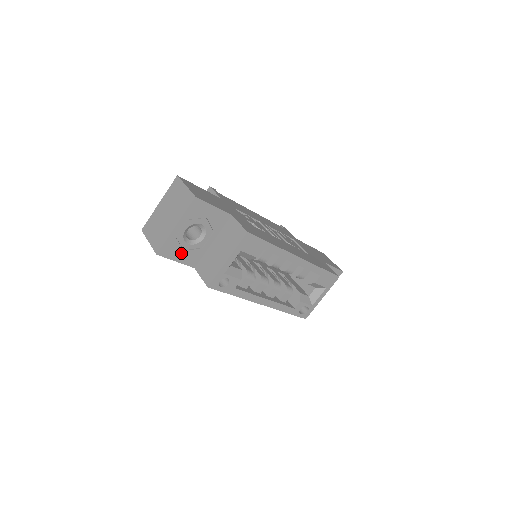
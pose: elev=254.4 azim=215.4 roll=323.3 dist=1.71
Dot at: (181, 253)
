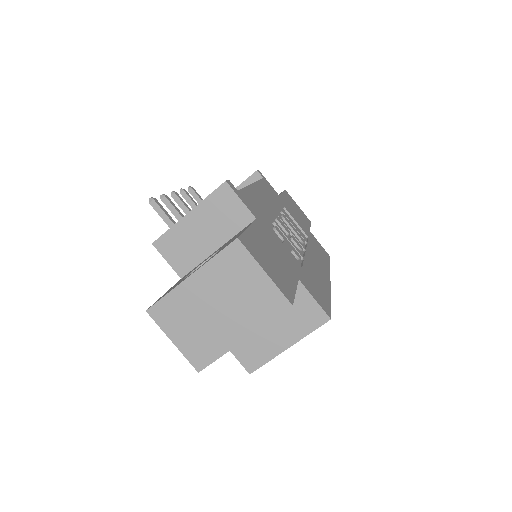
Dot at: occluded
